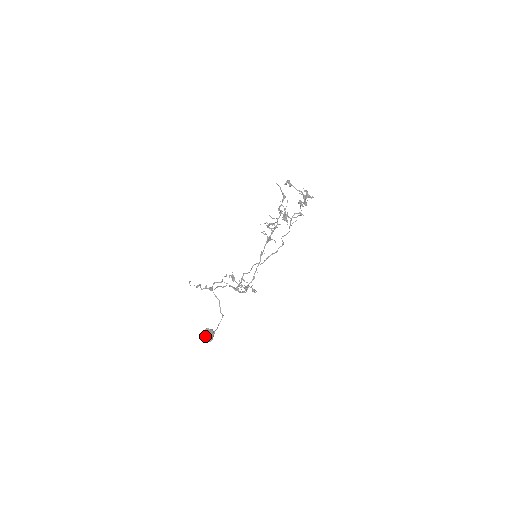
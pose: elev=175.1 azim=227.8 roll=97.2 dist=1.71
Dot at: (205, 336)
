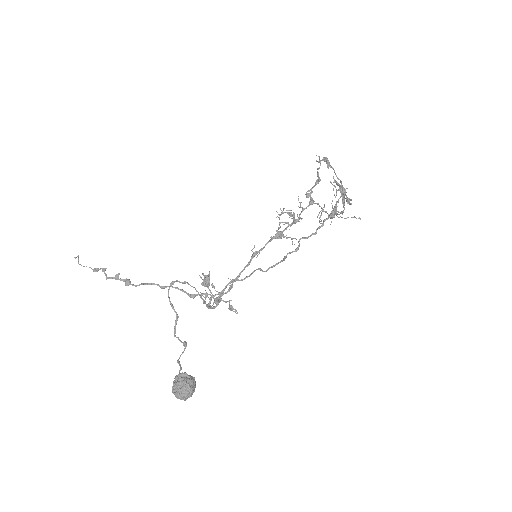
Dot at: (183, 390)
